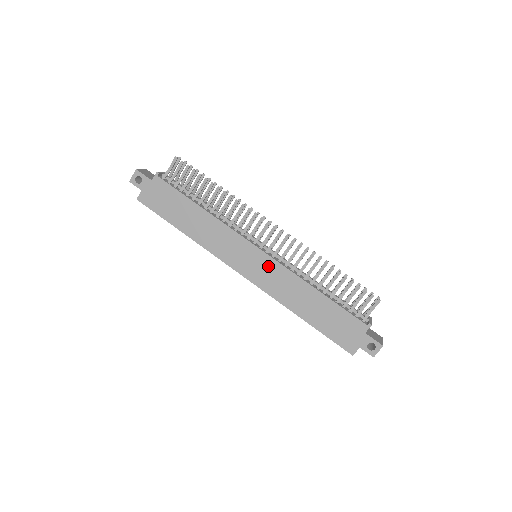
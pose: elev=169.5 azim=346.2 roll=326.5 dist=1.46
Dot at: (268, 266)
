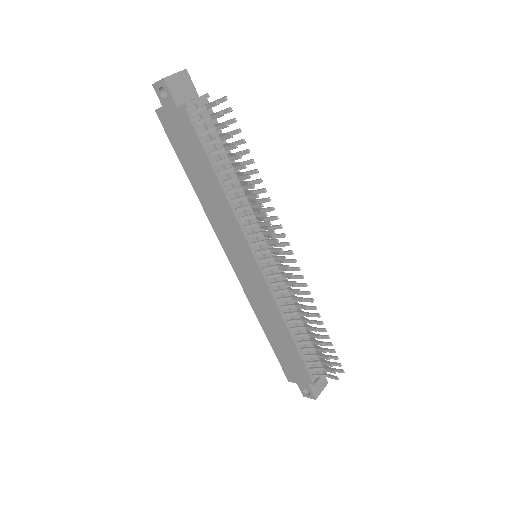
Dot at: (257, 280)
